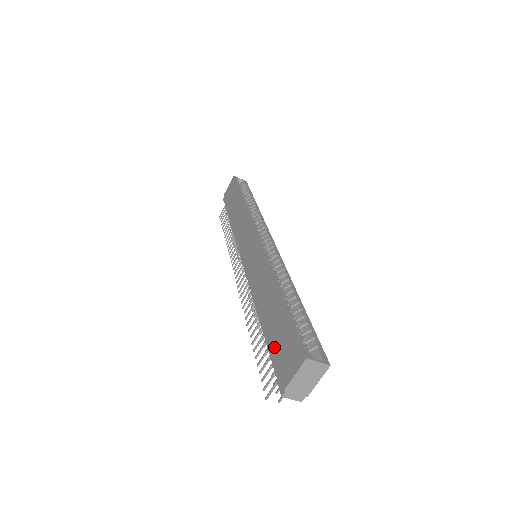
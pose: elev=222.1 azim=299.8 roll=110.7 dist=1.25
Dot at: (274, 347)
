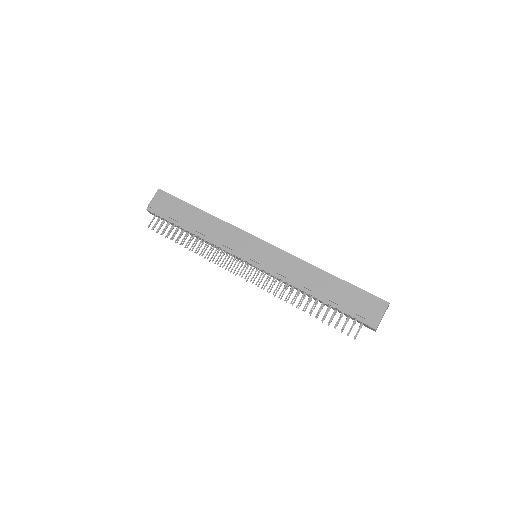
Dot at: (349, 306)
